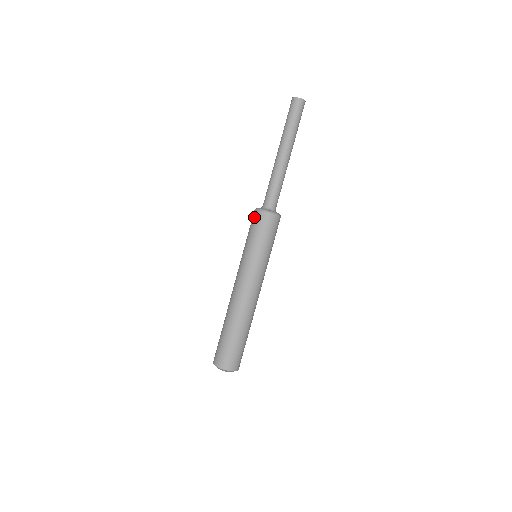
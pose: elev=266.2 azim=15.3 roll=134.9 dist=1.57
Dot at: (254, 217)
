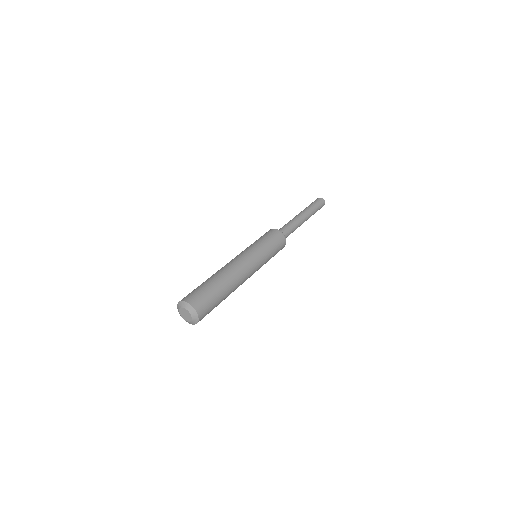
Dot at: occluded
